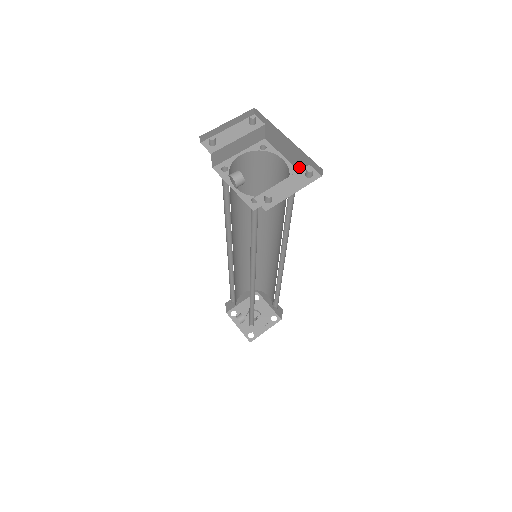
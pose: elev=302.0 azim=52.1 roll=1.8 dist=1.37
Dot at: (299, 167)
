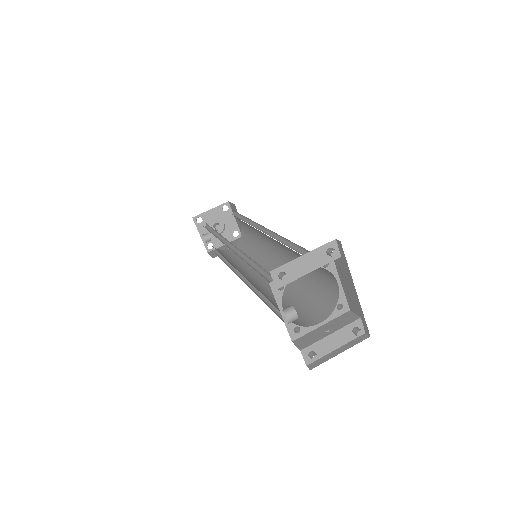
Dot at: (349, 302)
